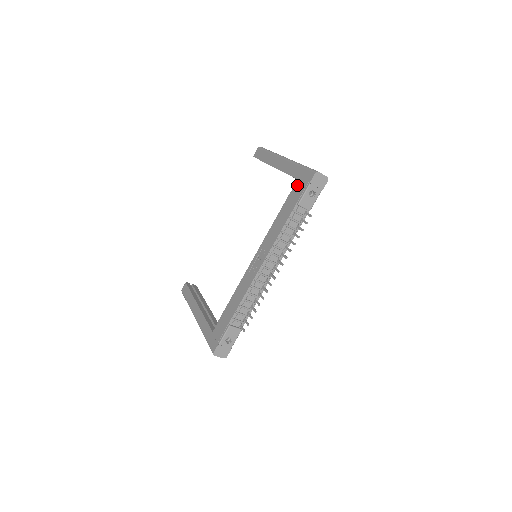
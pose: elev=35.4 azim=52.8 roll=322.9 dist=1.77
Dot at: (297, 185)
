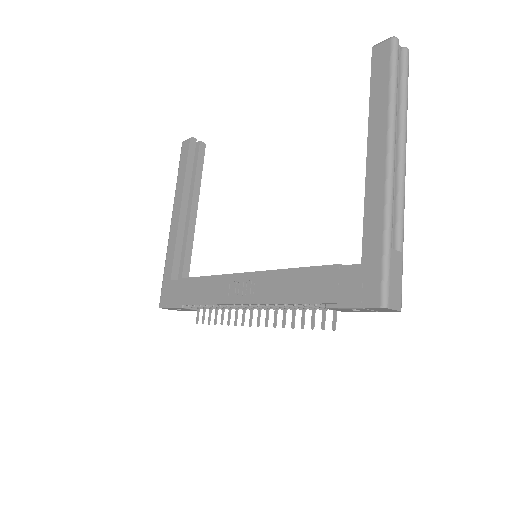
Dot at: (351, 273)
